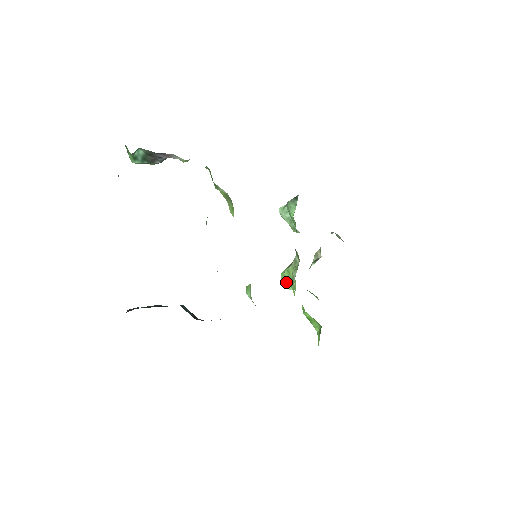
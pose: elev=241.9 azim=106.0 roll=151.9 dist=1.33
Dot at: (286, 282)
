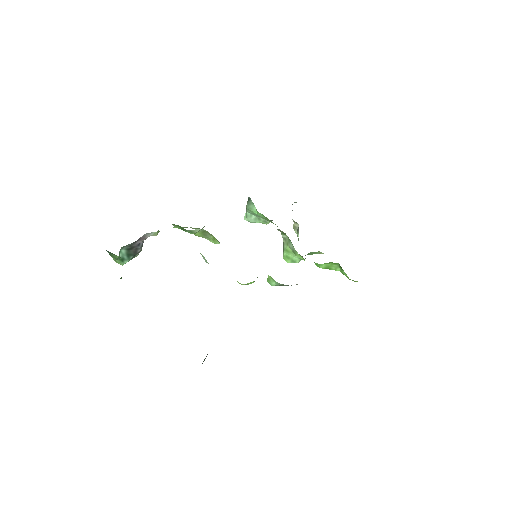
Dot at: (291, 260)
